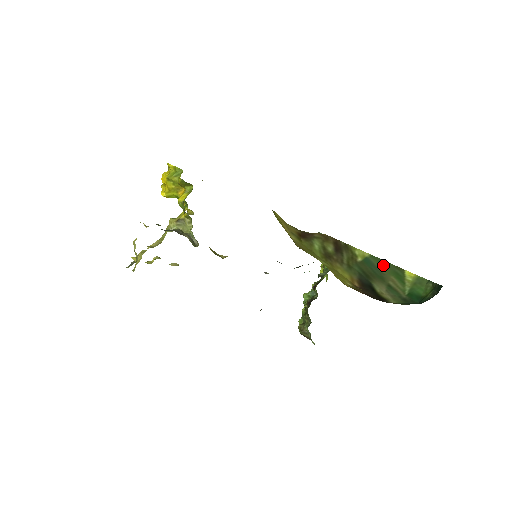
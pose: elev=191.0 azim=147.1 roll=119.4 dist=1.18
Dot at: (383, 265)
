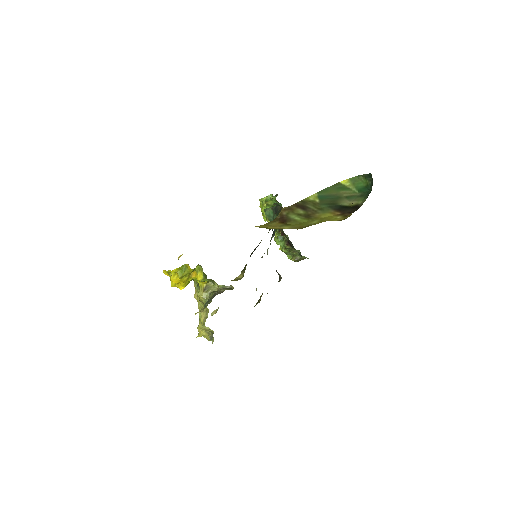
Dot at: (329, 191)
